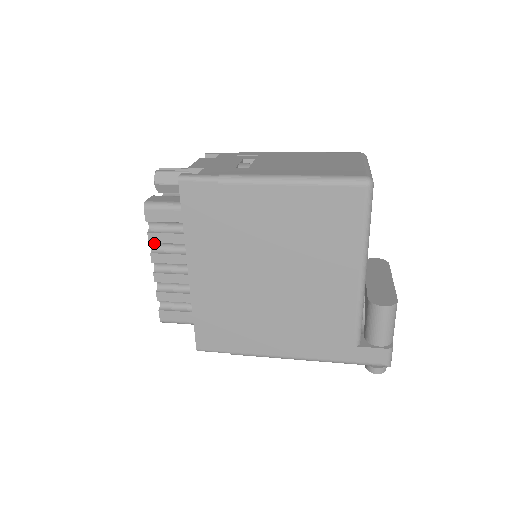
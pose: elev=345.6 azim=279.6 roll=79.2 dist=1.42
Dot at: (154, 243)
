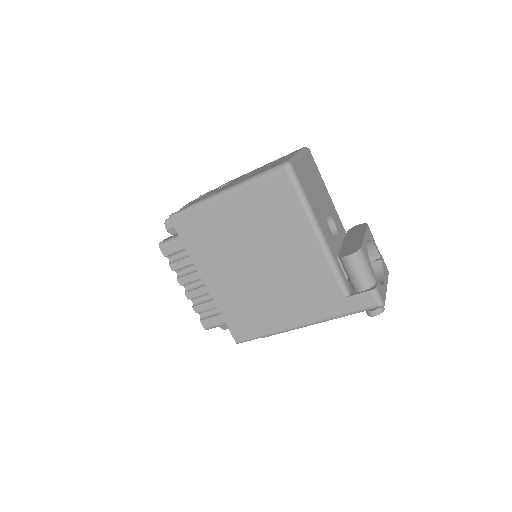
Dot at: (177, 271)
